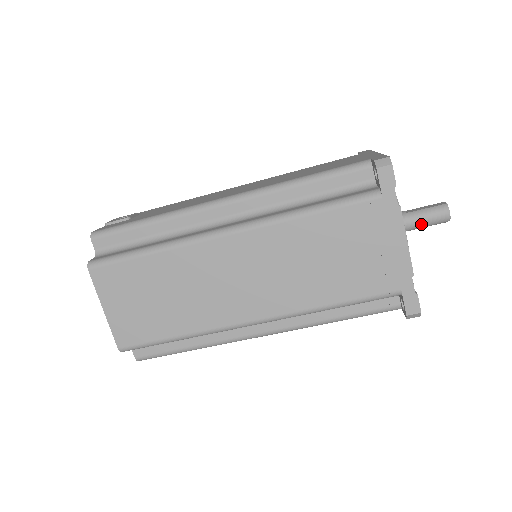
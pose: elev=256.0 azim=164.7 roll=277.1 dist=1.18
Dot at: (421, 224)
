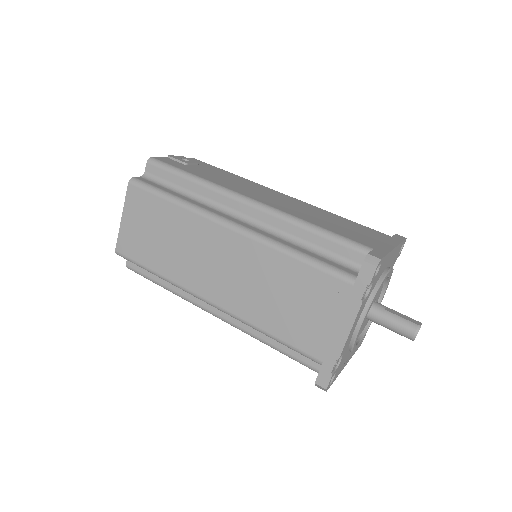
Dot at: (389, 326)
